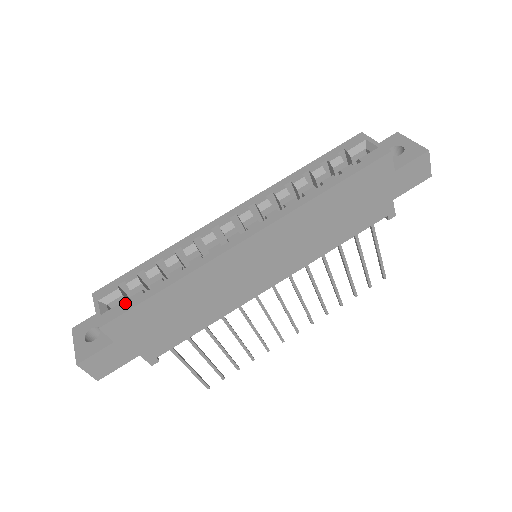
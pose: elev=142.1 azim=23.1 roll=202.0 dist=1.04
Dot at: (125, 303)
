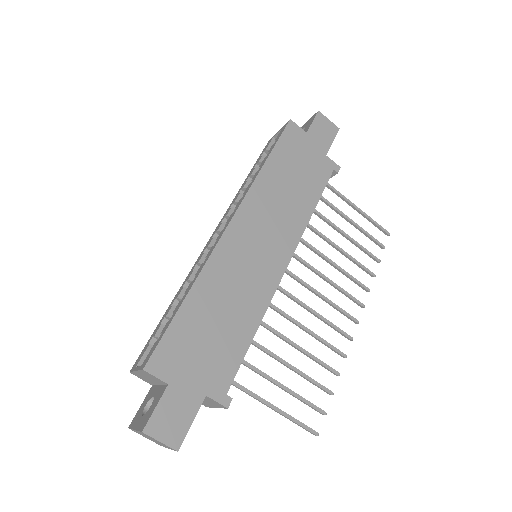
Dot at: occluded
